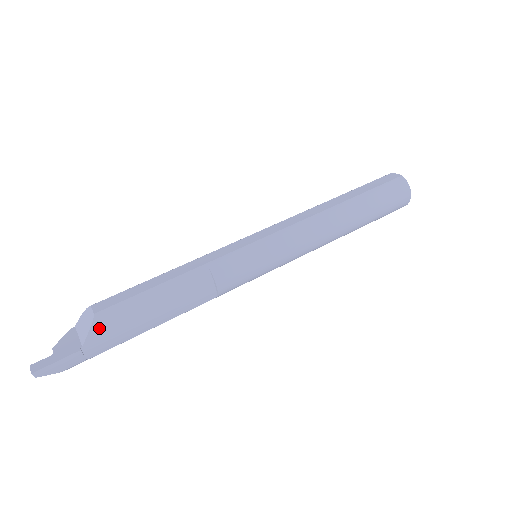
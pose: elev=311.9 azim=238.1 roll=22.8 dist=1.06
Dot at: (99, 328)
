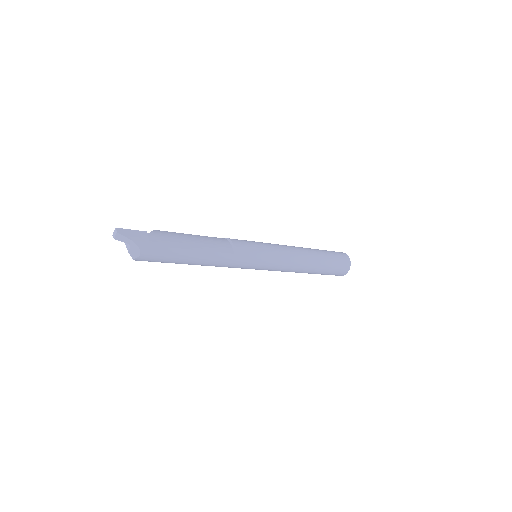
Dot at: (159, 232)
